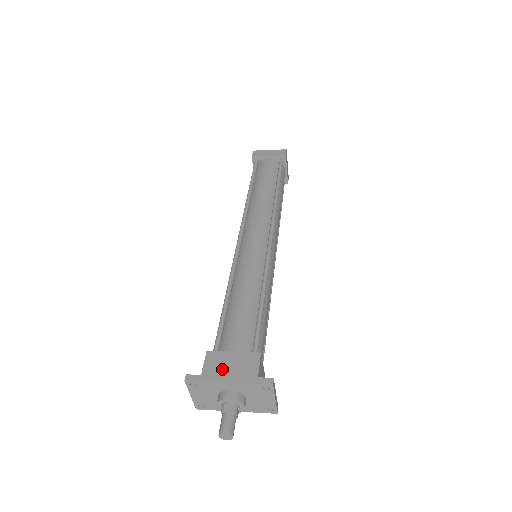
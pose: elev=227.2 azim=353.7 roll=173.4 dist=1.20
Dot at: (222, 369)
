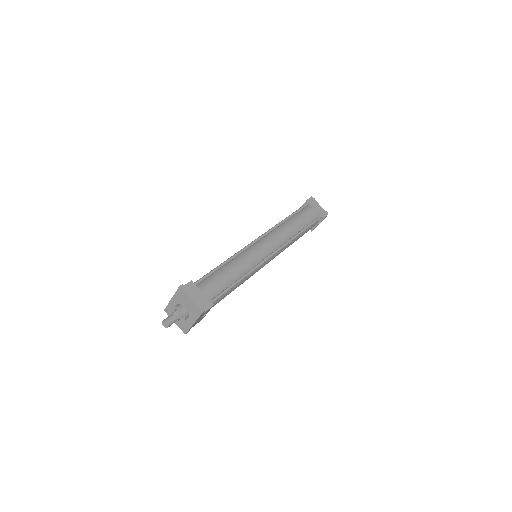
Dot at: occluded
